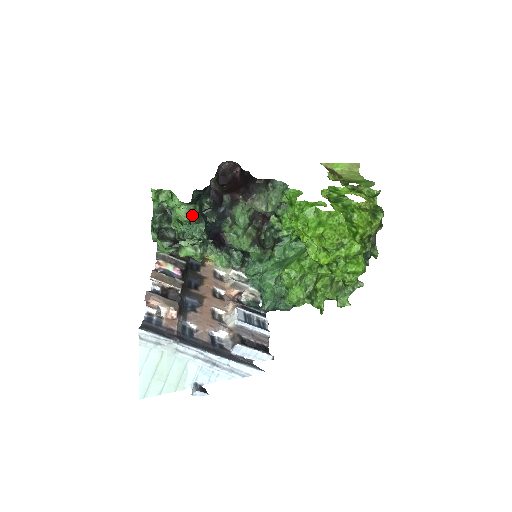
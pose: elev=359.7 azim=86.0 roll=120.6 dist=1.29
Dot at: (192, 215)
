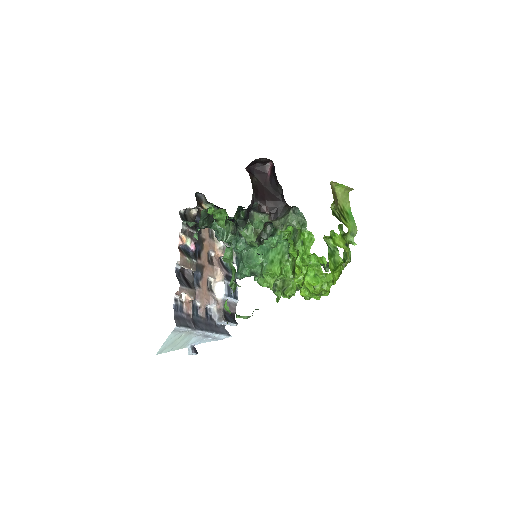
Dot at: occluded
